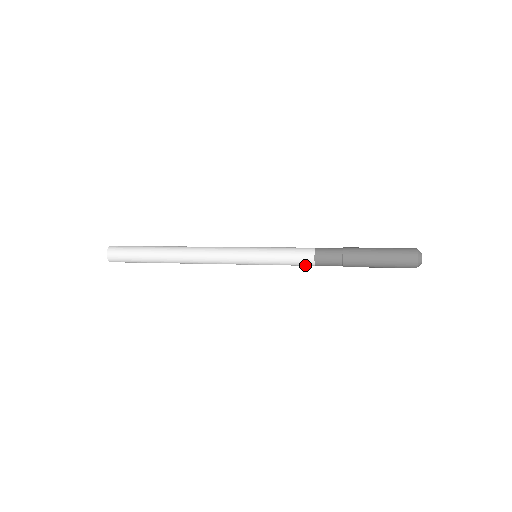
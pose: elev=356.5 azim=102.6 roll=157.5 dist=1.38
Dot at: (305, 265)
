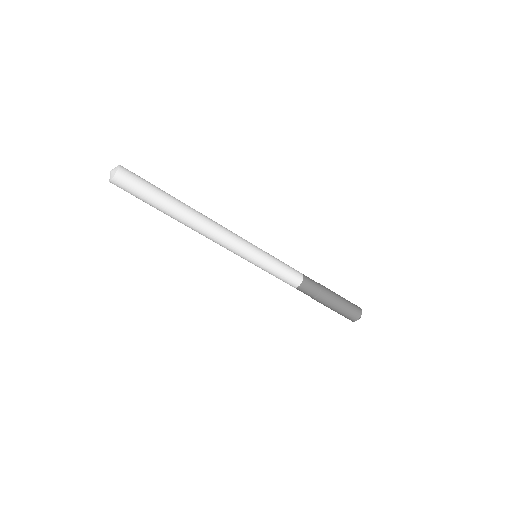
Dot at: (296, 275)
